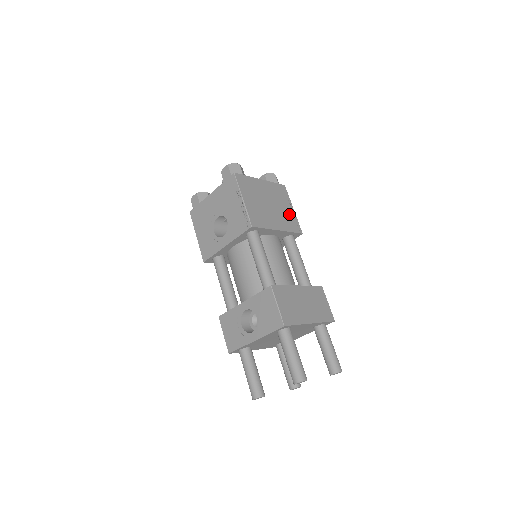
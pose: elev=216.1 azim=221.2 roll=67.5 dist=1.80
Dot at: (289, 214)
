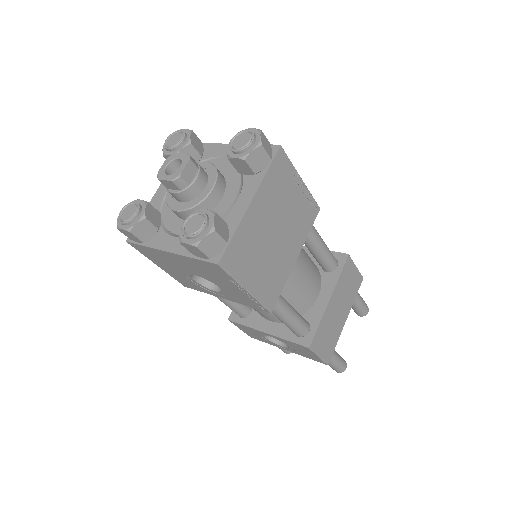
Dot at: (300, 203)
